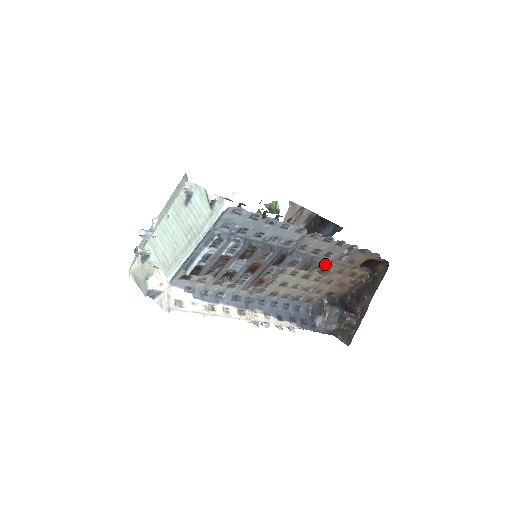
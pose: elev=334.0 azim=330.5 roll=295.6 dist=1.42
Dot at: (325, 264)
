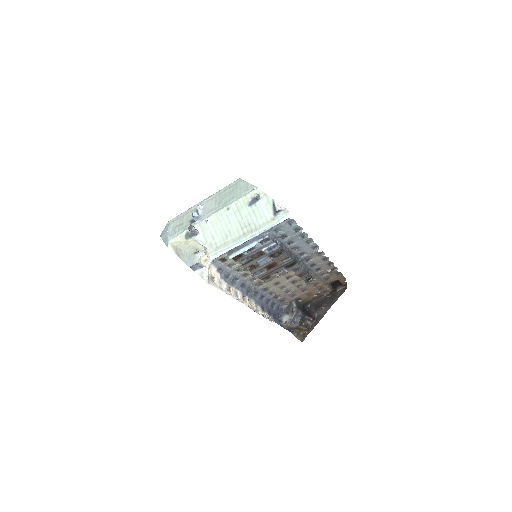
Dot at: (312, 276)
